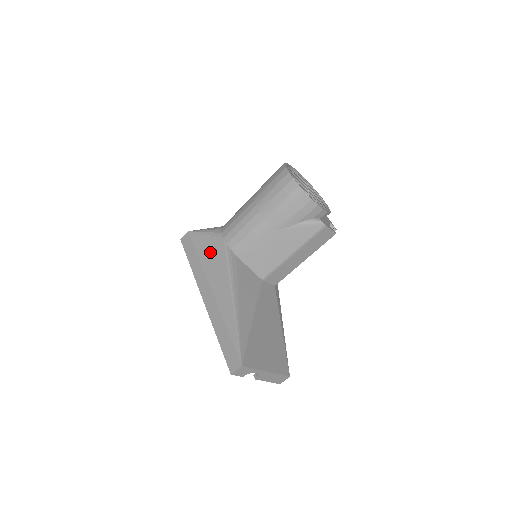
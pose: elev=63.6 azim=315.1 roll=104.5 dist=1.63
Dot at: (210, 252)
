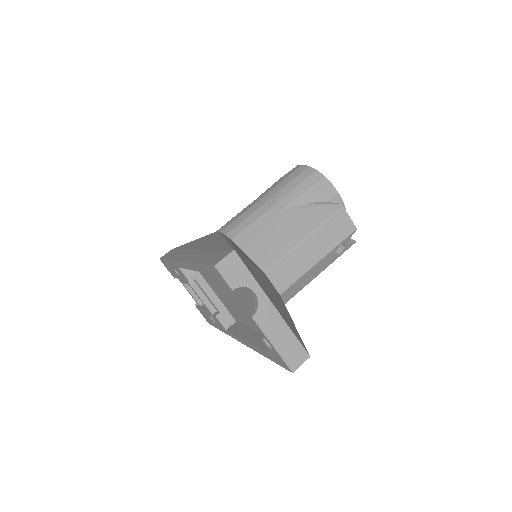
Dot at: (198, 241)
